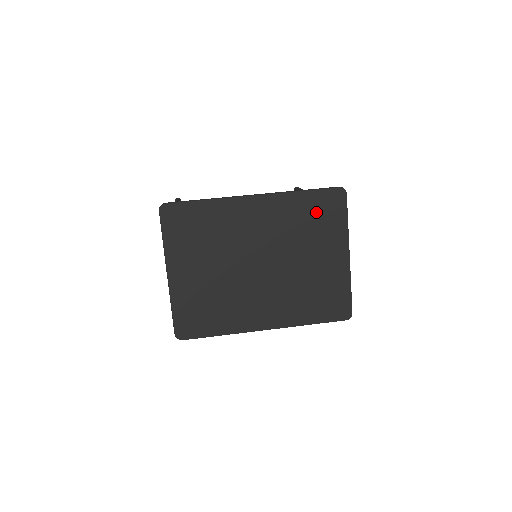
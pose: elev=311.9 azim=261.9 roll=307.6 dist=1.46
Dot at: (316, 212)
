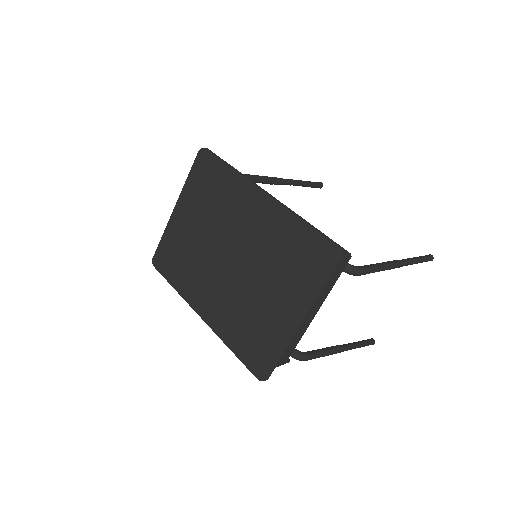
Dot at: (300, 251)
